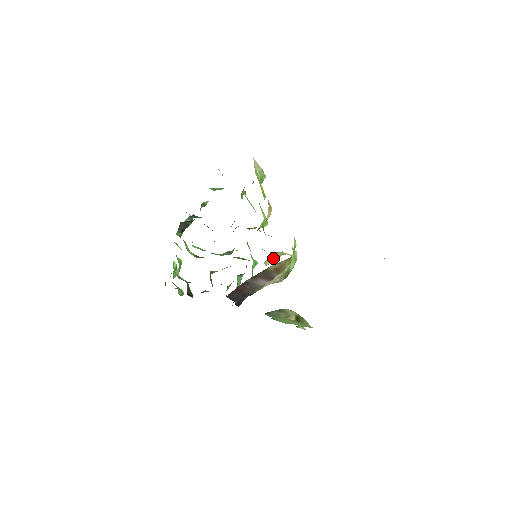
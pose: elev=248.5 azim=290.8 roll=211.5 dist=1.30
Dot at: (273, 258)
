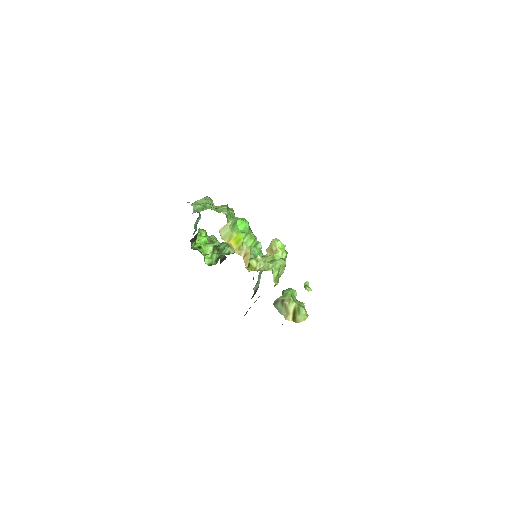
Dot at: (271, 251)
